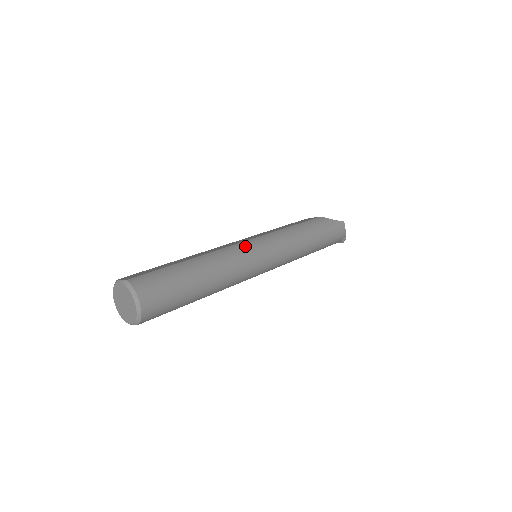
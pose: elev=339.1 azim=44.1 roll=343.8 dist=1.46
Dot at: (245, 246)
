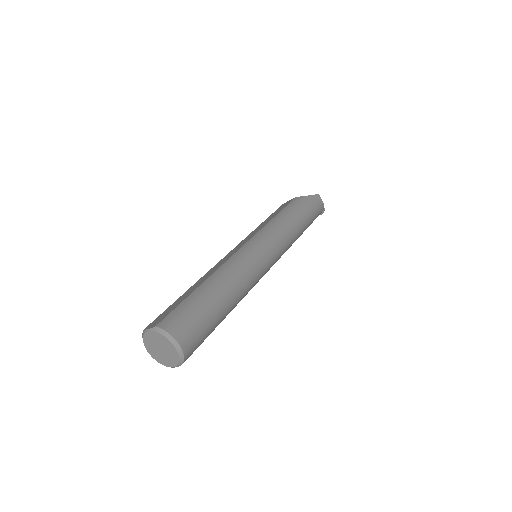
Dot at: (246, 250)
